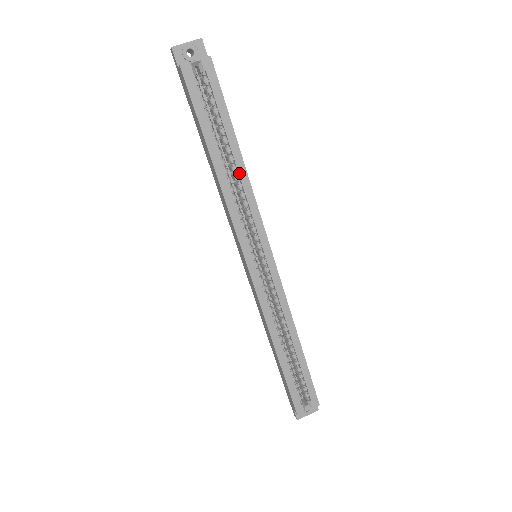
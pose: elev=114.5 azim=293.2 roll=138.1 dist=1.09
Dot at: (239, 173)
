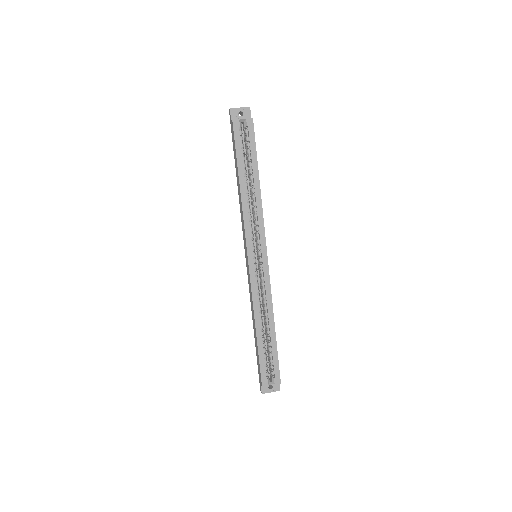
Dot at: (256, 194)
